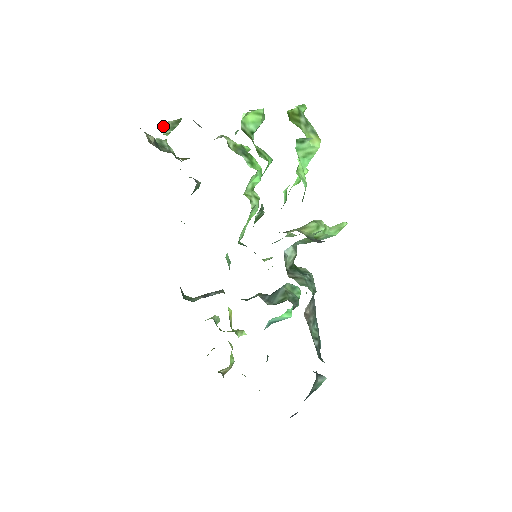
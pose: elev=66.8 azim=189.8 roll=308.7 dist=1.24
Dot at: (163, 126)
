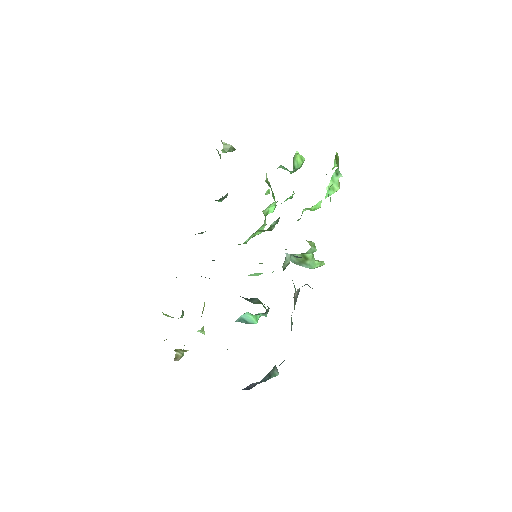
Dot at: (224, 146)
